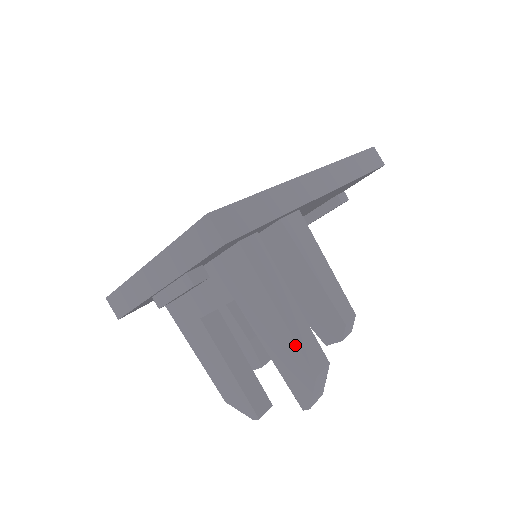
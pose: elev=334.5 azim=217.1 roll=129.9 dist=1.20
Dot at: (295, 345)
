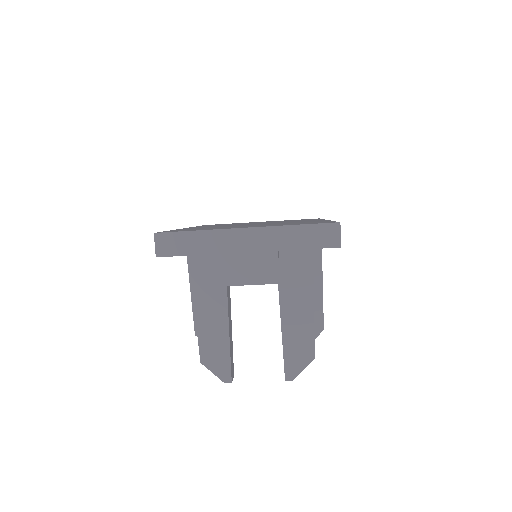
Dot at: (312, 331)
